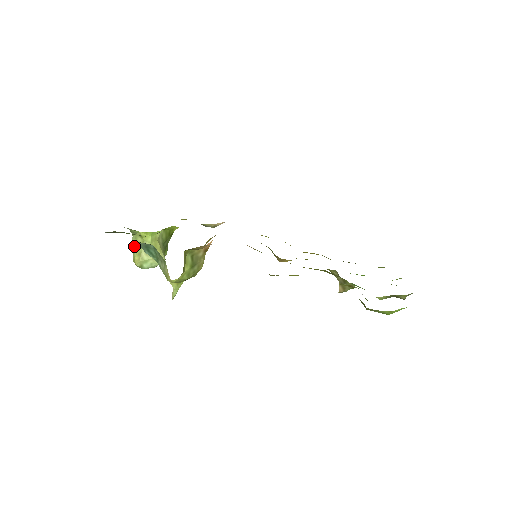
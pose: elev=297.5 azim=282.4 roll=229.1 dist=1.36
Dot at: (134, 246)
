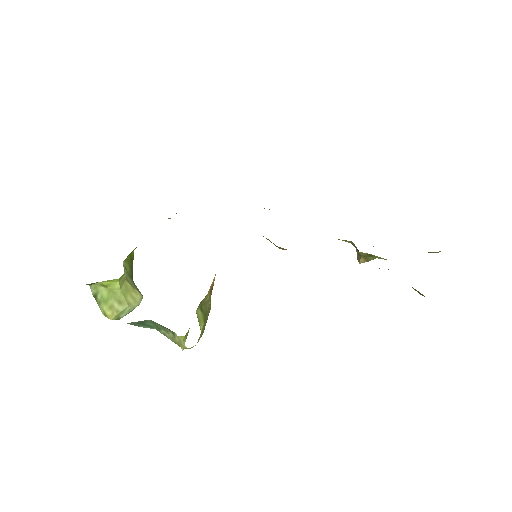
Dot at: (97, 297)
